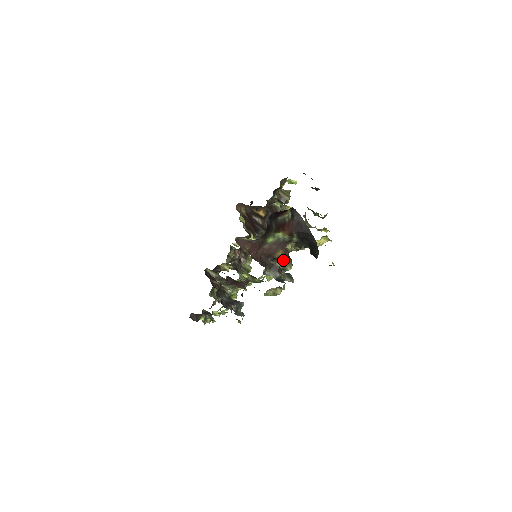
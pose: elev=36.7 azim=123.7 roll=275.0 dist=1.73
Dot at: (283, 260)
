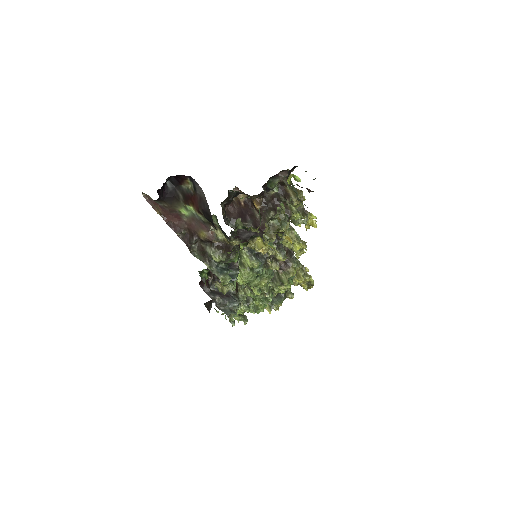
Dot at: (212, 246)
